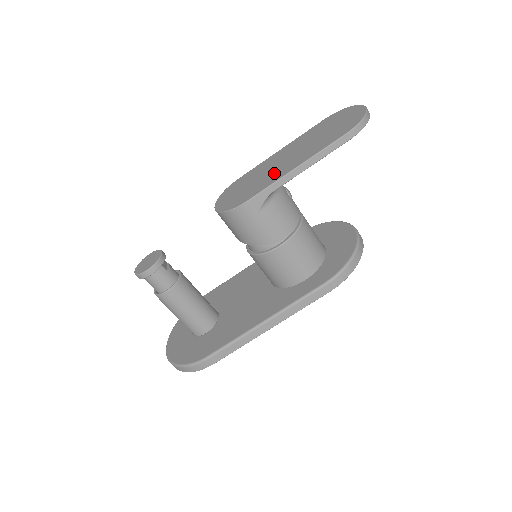
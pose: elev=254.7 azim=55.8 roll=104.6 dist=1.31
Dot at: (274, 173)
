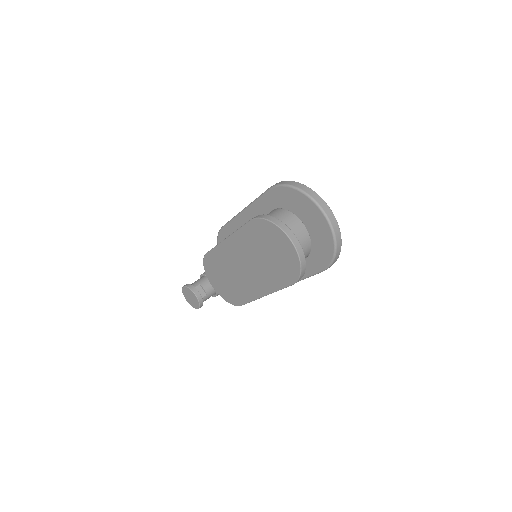
Dot at: (245, 285)
